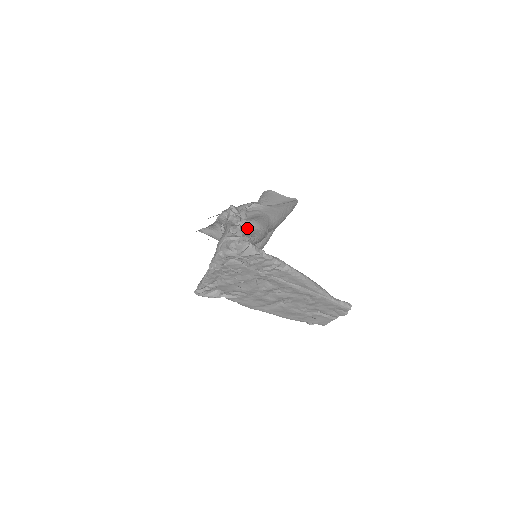
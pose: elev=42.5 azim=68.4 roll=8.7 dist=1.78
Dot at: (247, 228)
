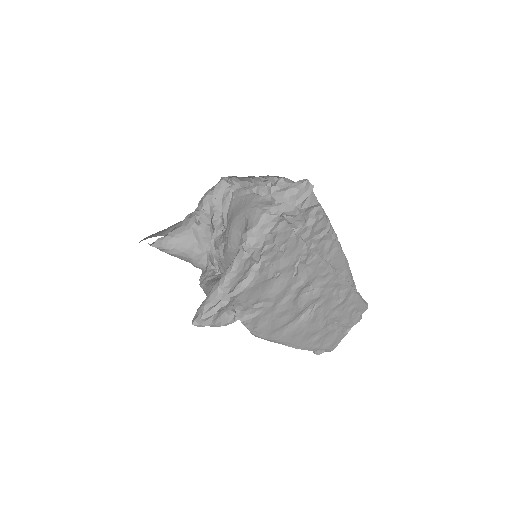
Dot at: occluded
